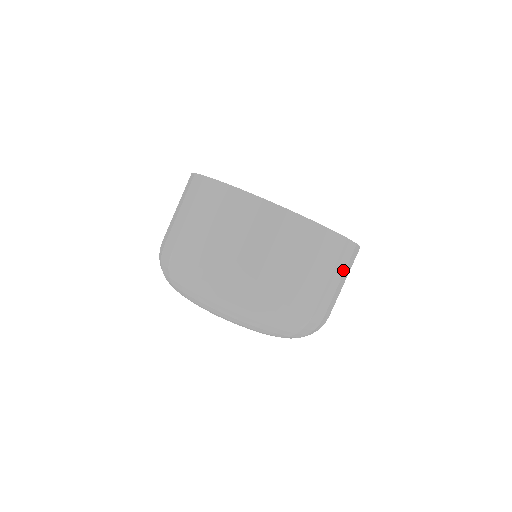
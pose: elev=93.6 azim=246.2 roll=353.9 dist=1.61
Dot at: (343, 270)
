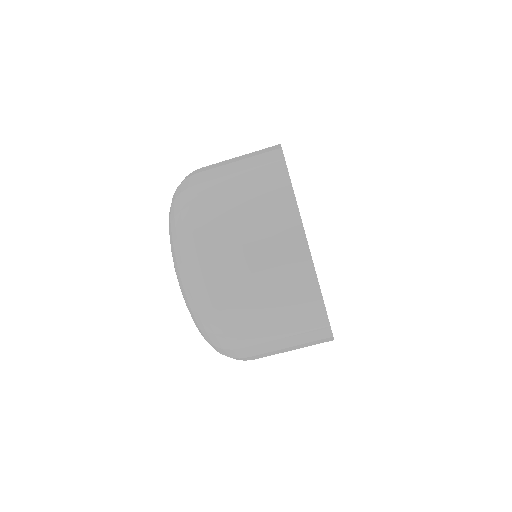
Dot at: (301, 342)
